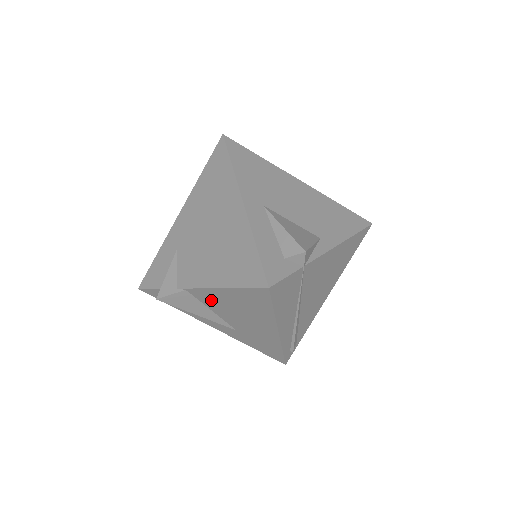
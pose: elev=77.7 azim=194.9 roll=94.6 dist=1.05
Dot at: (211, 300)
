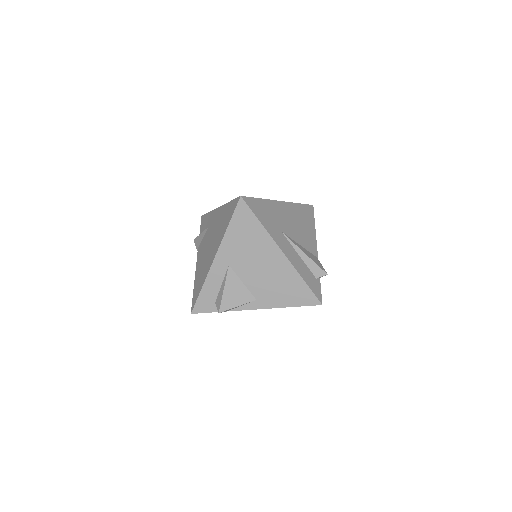
Dot at: occluded
